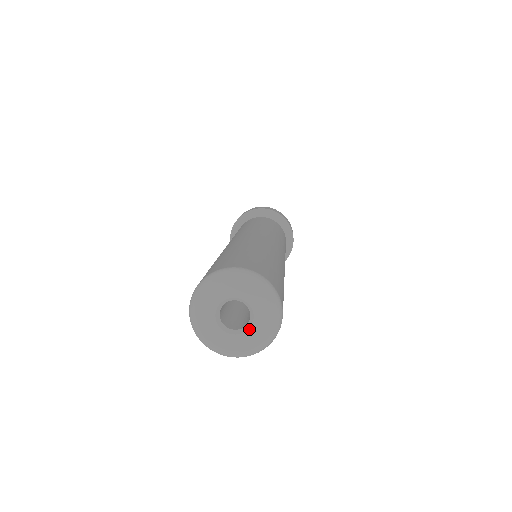
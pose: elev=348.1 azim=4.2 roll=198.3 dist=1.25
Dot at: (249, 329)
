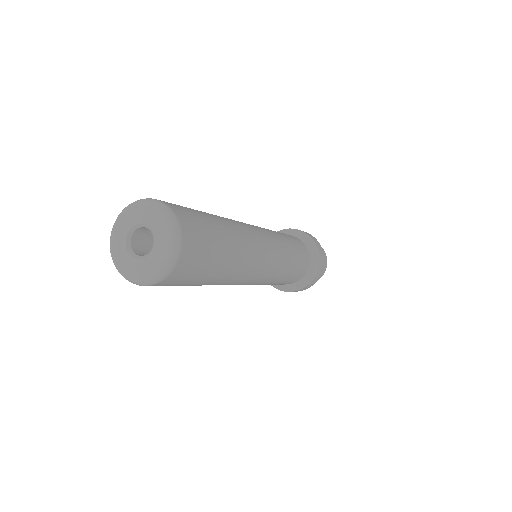
Dot at: (152, 250)
